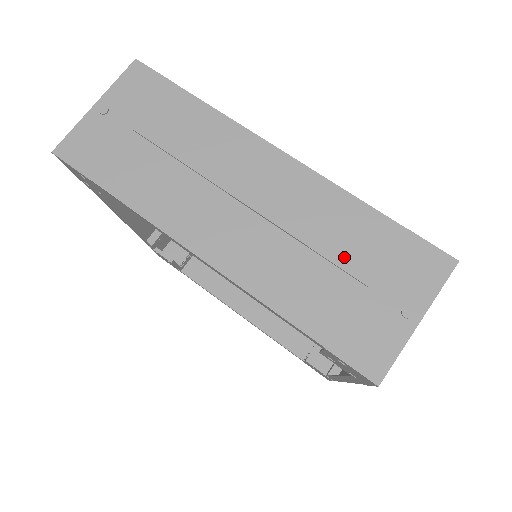
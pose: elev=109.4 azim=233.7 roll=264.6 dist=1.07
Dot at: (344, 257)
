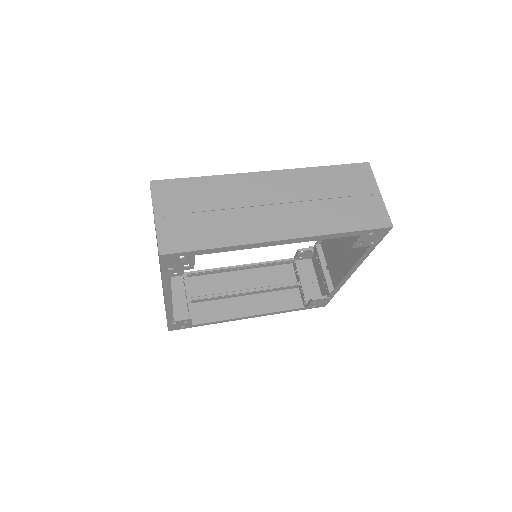
Dot at: (333, 193)
